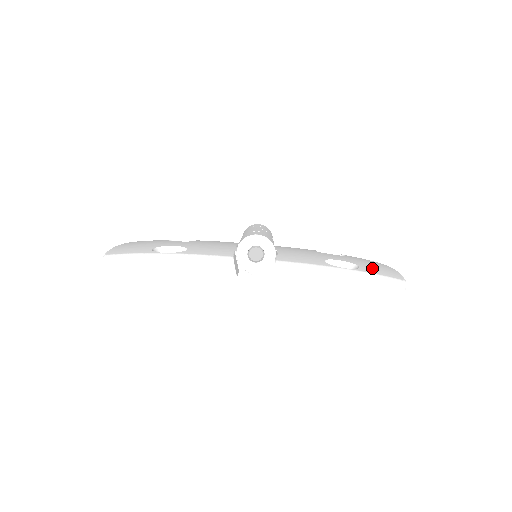
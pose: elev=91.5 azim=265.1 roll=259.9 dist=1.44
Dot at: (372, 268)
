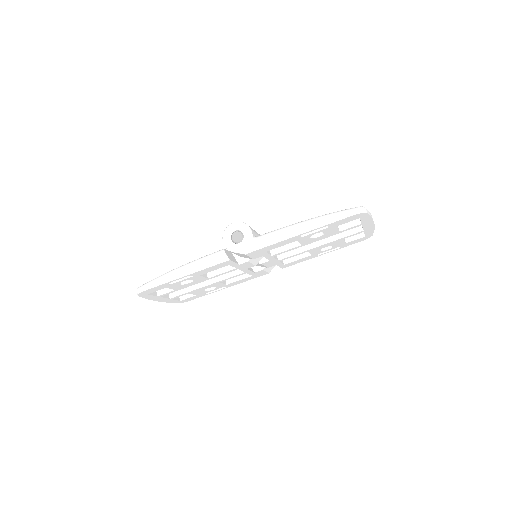
Dot at: occluded
